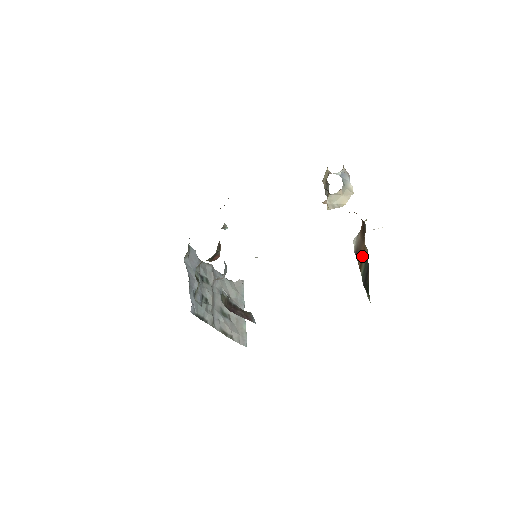
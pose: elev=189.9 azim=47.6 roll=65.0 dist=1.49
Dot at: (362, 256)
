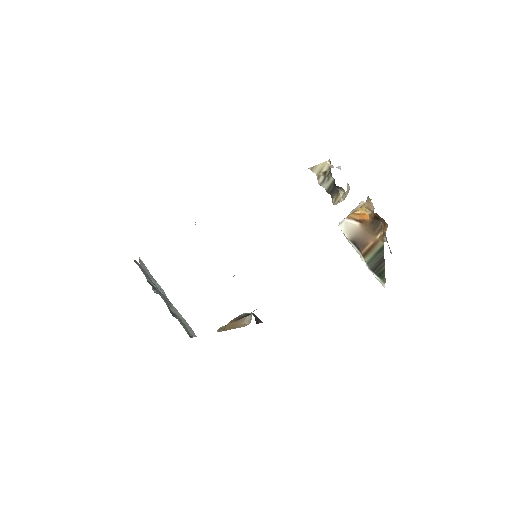
Dot at: (371, 247)
